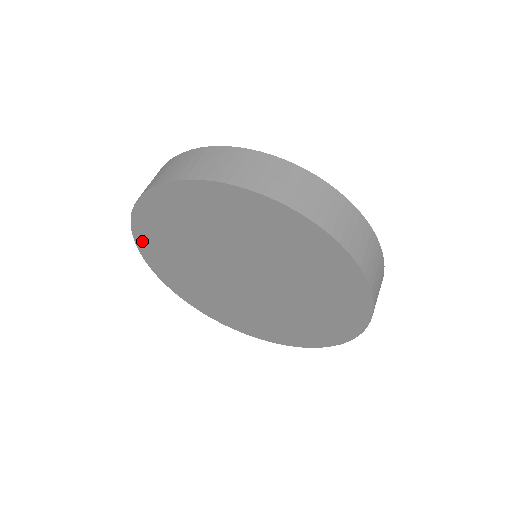
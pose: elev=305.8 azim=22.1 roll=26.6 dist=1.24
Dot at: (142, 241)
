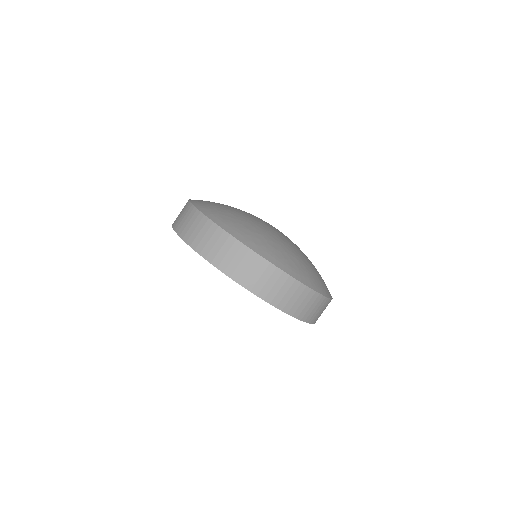
Dot at: occluded
